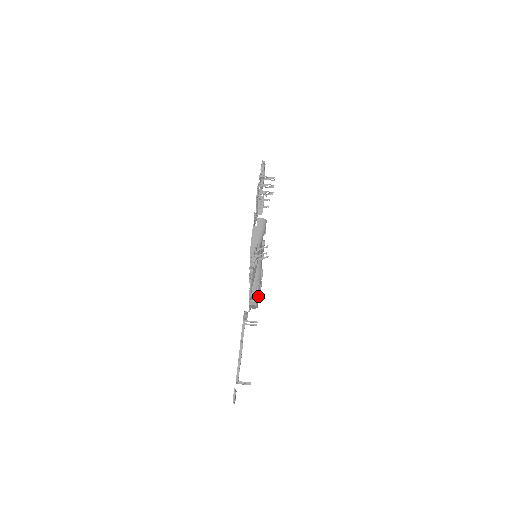
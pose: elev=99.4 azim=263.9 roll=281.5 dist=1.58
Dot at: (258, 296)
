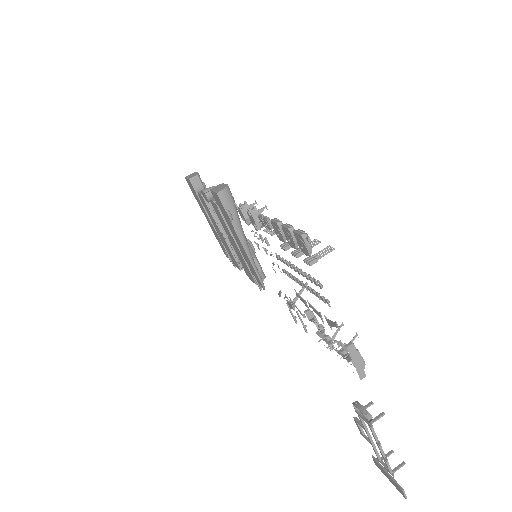
Dot at: (264, 275)
